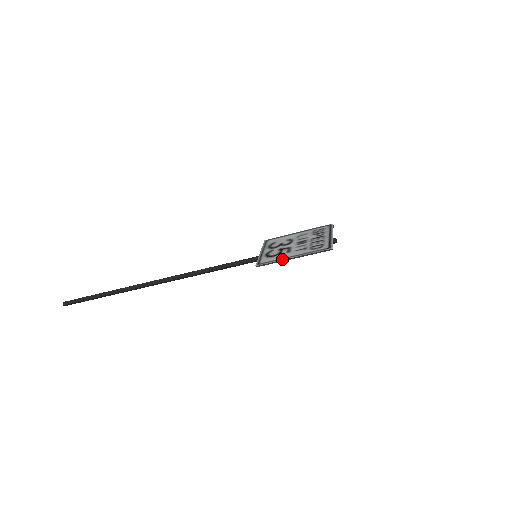
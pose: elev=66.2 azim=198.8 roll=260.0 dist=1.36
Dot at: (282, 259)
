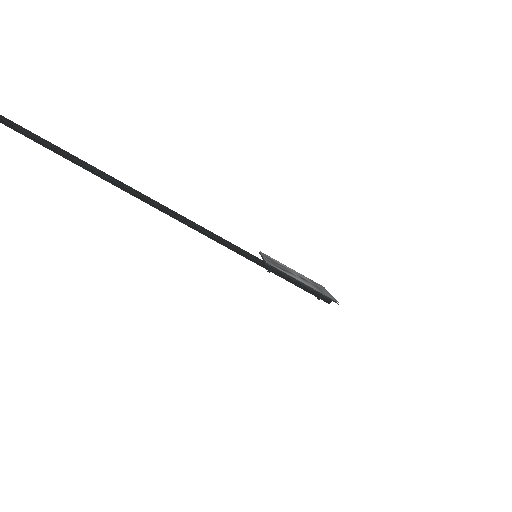
Dot at: (294, 277)
